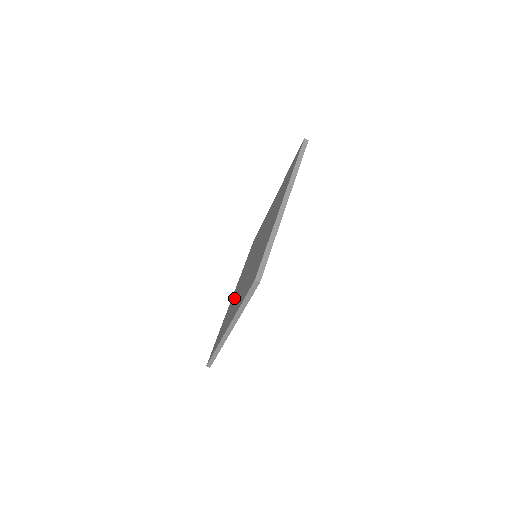
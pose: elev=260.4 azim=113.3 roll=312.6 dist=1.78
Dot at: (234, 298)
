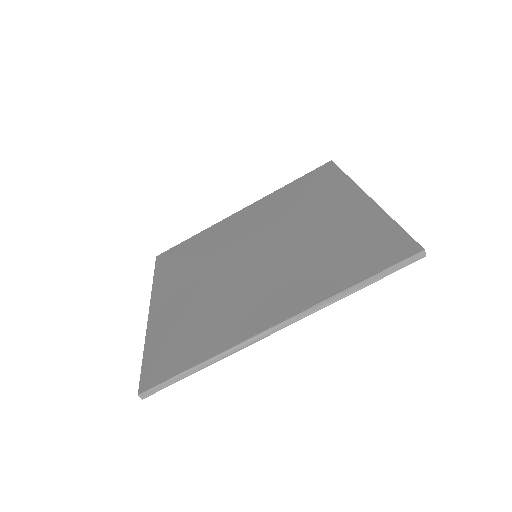
Dot at: (217, 245)
